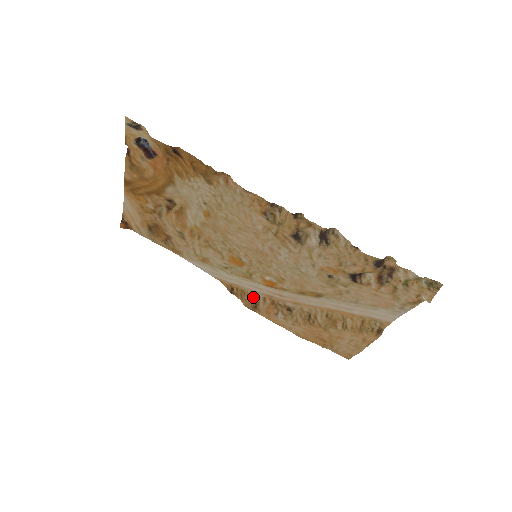
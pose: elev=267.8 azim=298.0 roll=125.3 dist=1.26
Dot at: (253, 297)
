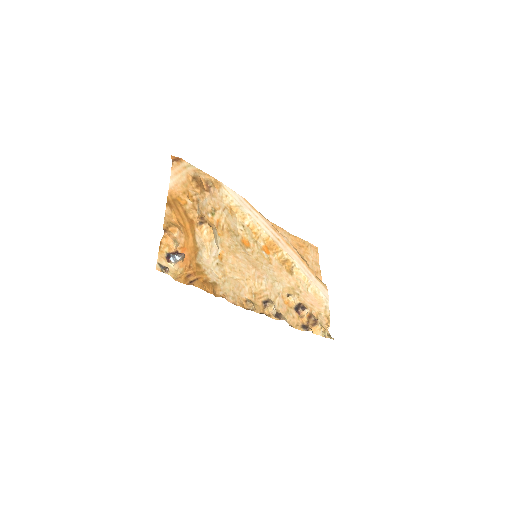
Dot at: occluded
